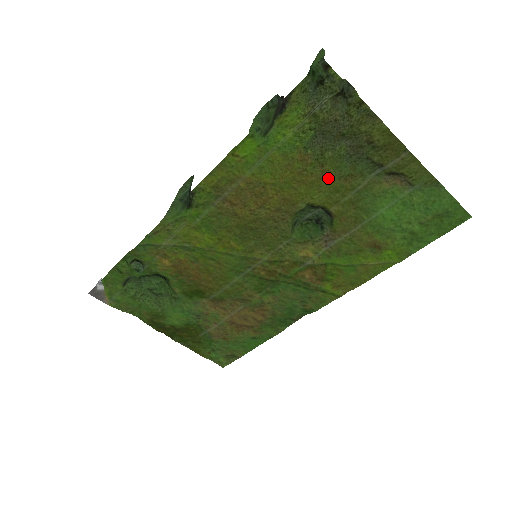
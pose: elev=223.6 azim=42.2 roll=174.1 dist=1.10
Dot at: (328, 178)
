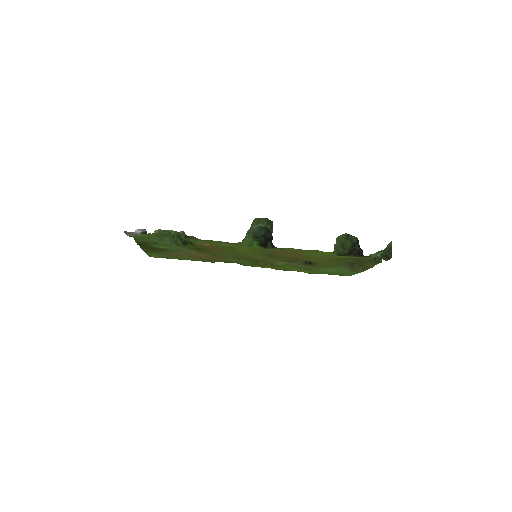
Dot at: (332, 263)
